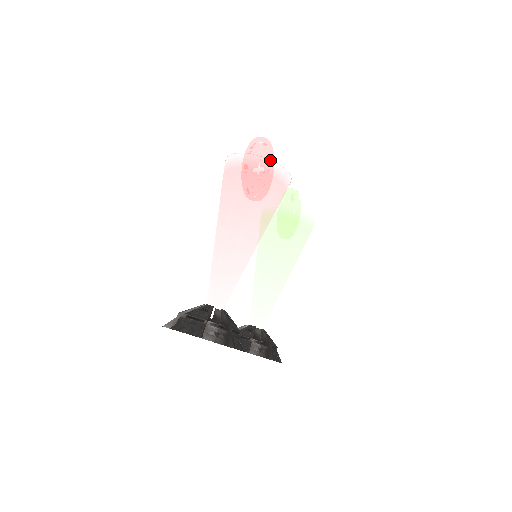
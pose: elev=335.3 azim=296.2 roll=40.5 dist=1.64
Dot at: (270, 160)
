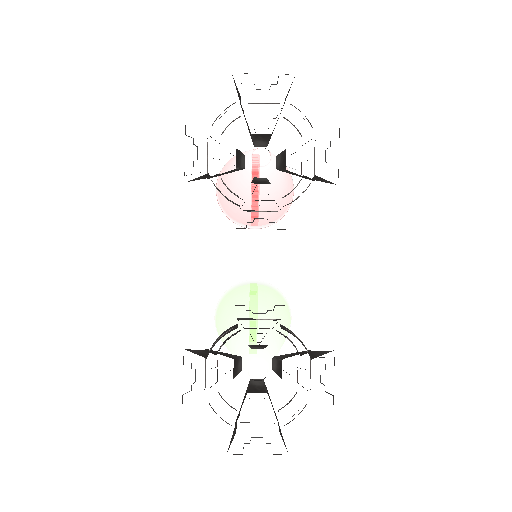
Dot at: occluded
